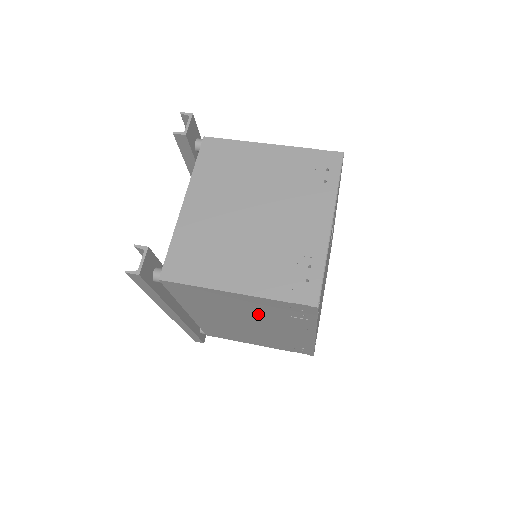
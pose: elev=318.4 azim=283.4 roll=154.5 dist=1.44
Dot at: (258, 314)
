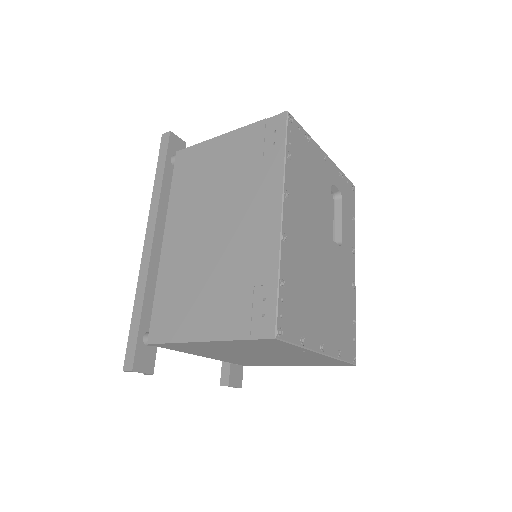
Dot at: (233, 179)
